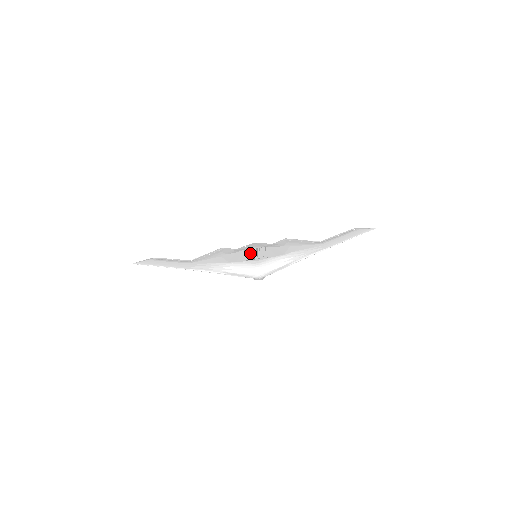
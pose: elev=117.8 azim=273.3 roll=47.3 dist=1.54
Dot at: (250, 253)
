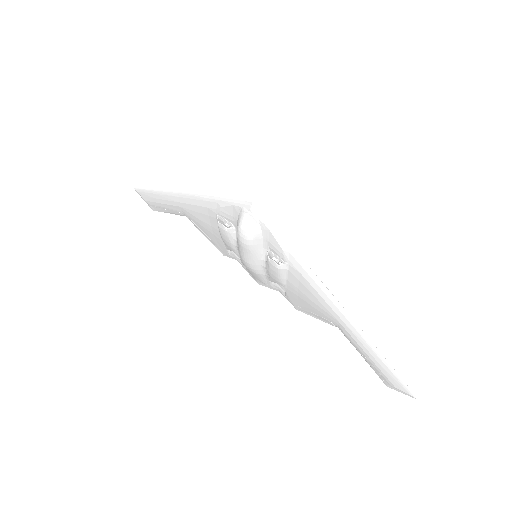
Dot at: occluded
